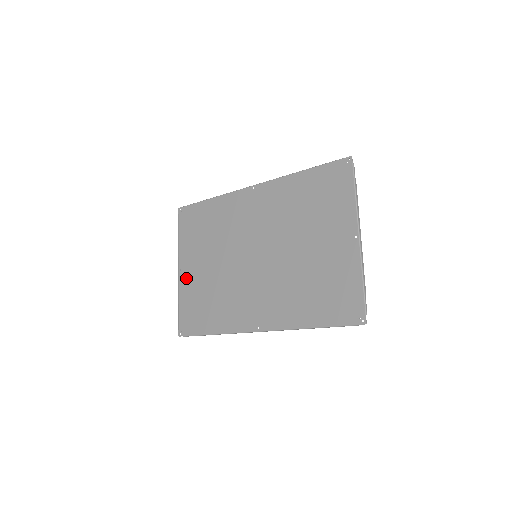
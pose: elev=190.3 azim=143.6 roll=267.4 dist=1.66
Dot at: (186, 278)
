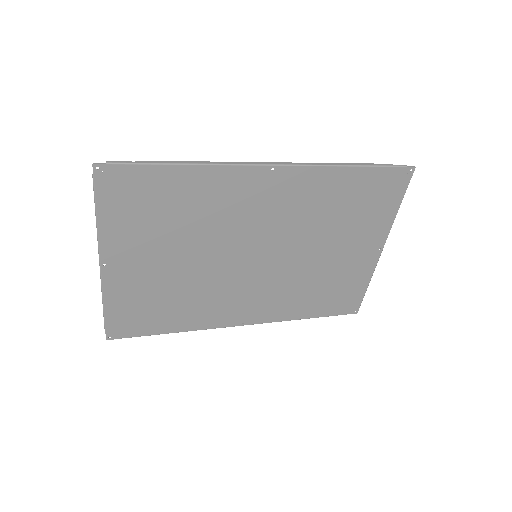
Dot at: (120, 276)
